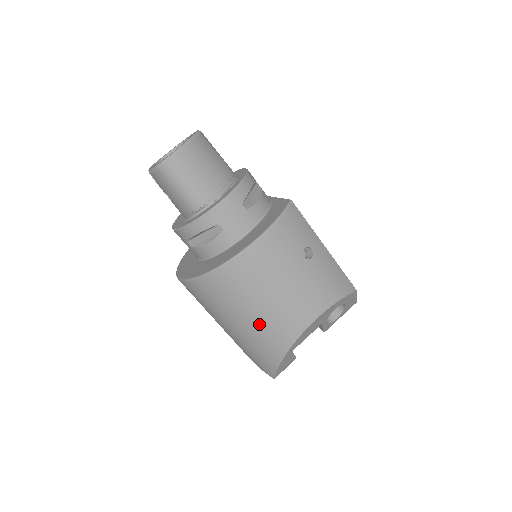
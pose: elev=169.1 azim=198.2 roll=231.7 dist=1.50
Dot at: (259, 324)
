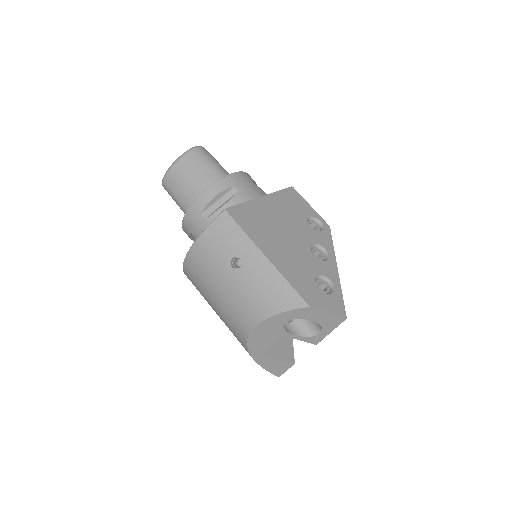
Dot at: occluded
